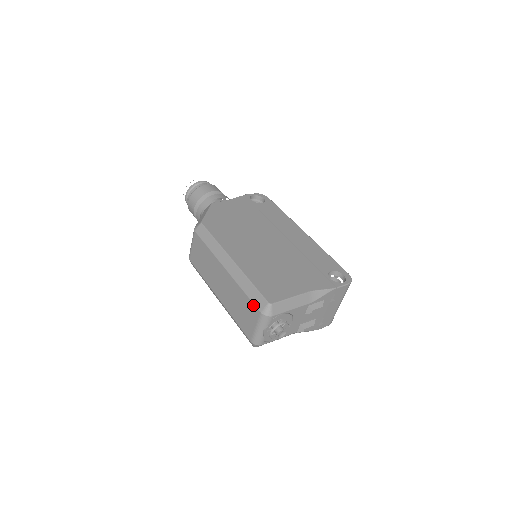
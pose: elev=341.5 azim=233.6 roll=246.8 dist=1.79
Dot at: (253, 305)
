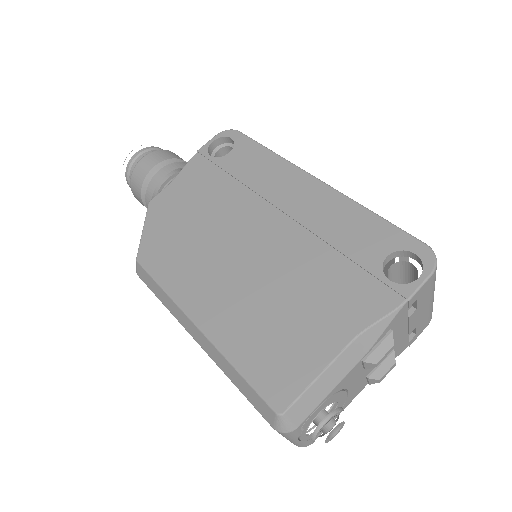
Dot at: occluded
